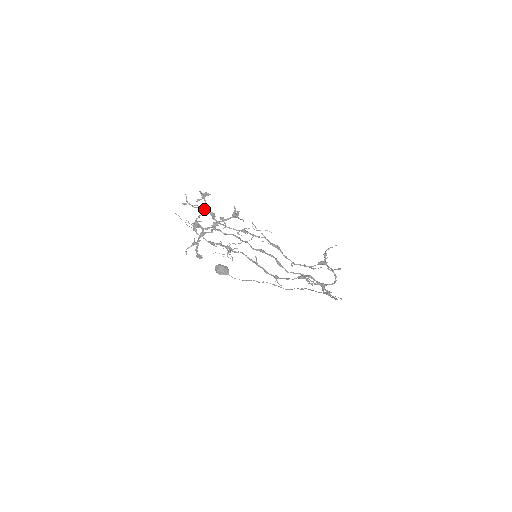
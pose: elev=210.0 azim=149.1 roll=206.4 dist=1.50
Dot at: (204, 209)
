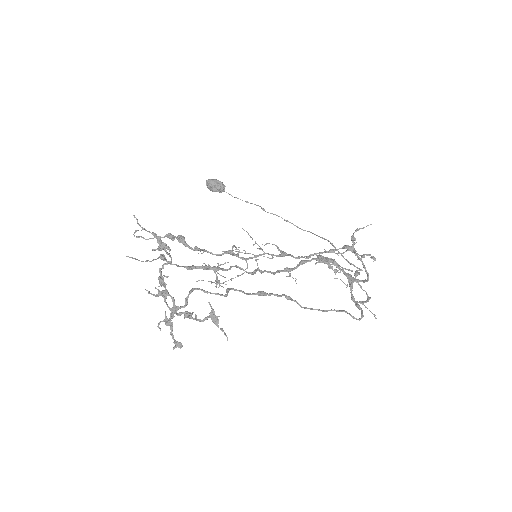
Dot at: (167, 237)
